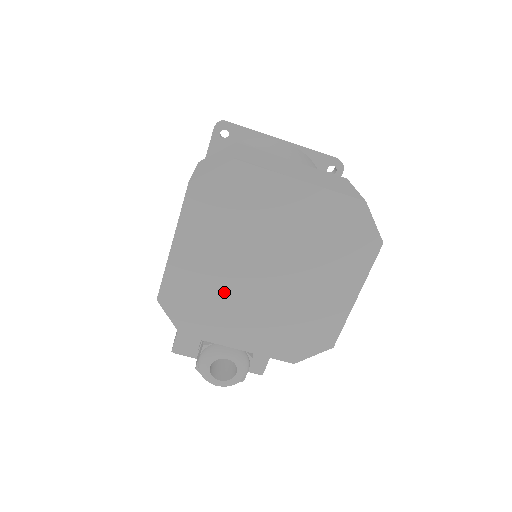
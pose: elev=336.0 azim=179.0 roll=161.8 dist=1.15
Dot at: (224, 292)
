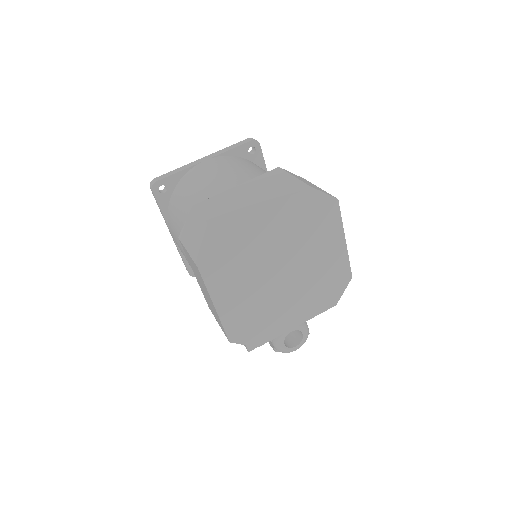
Dot at: (266, 304)
